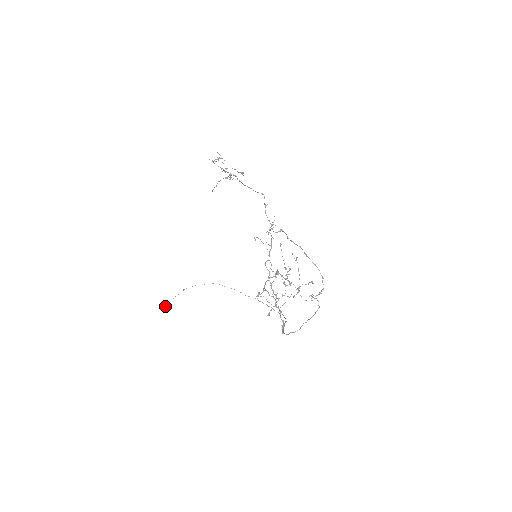
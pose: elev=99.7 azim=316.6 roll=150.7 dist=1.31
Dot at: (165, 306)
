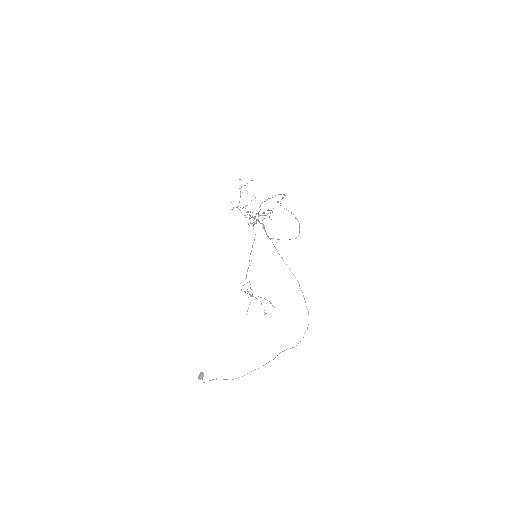
Dot at: (198, 376)
